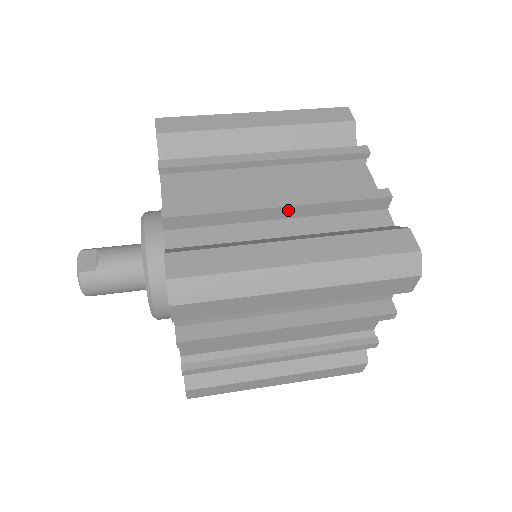
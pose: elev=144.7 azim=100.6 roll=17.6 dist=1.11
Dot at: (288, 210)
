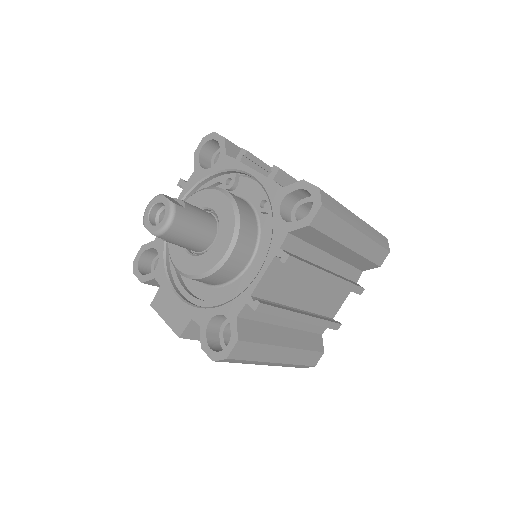
Dot at: occluded
